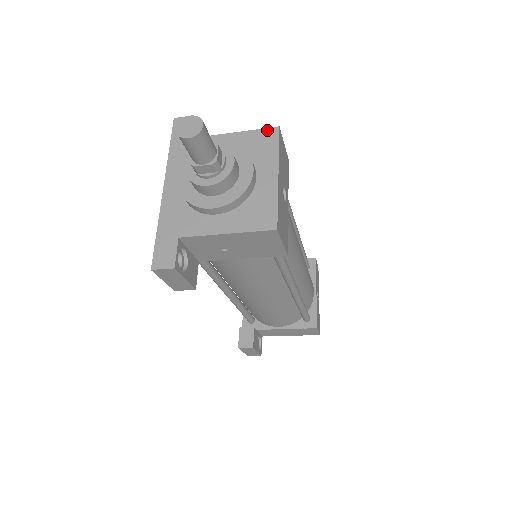
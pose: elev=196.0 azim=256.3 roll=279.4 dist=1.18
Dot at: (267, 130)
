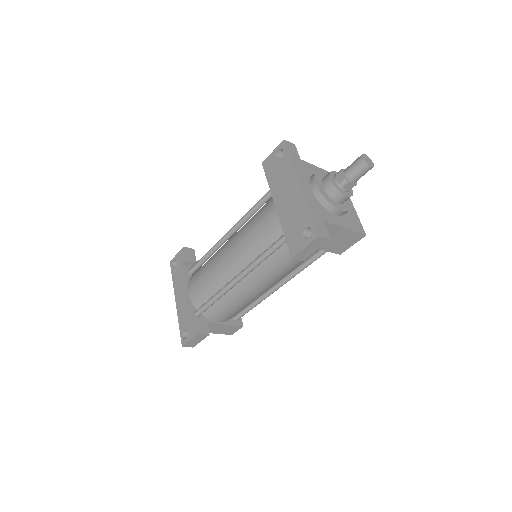
Dot at: occluded
